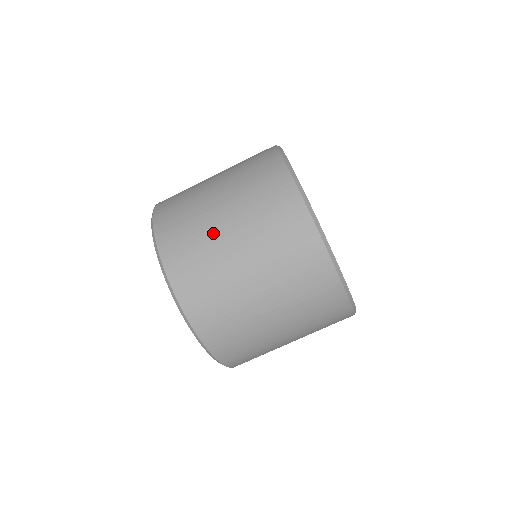
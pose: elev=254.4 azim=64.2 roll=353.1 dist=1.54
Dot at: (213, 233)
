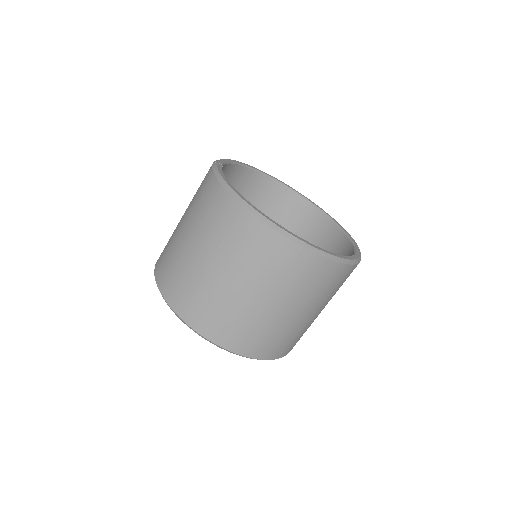
Dot at: (206, 280)
